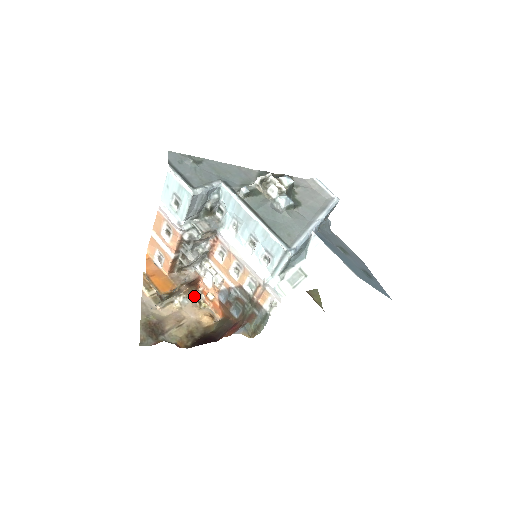
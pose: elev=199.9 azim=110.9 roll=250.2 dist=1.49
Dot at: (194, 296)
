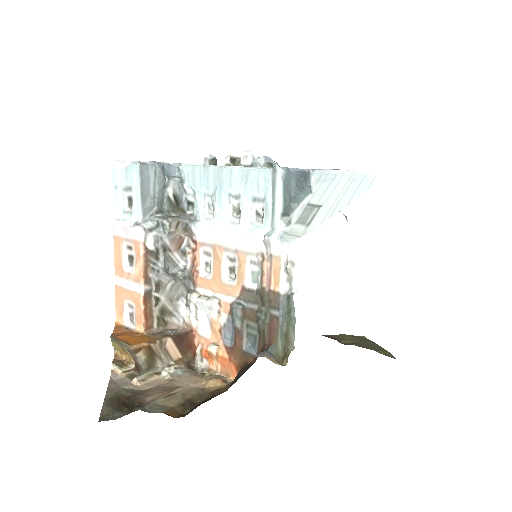
Dot at: (193, 369)
